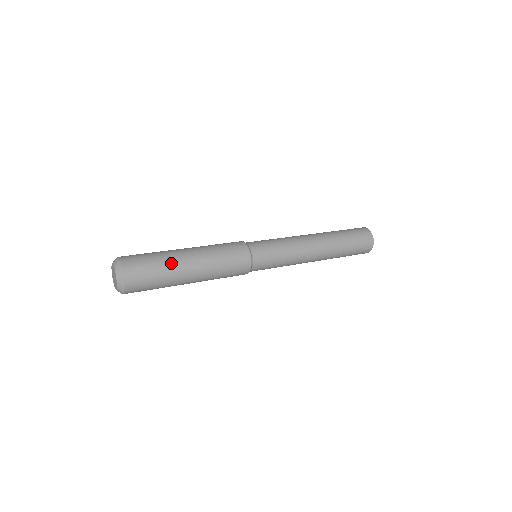
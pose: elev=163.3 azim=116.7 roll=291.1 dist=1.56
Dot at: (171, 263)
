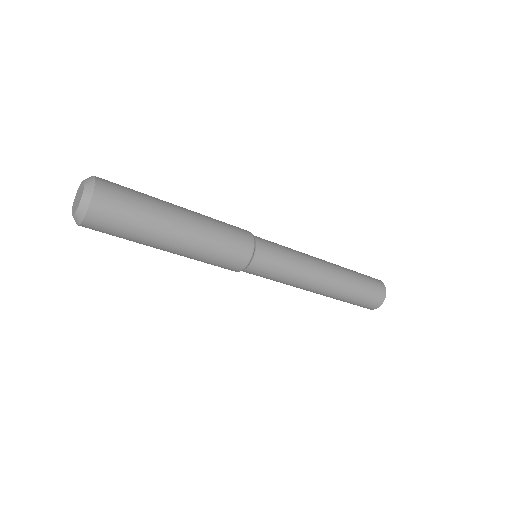
Dot at: occluded
